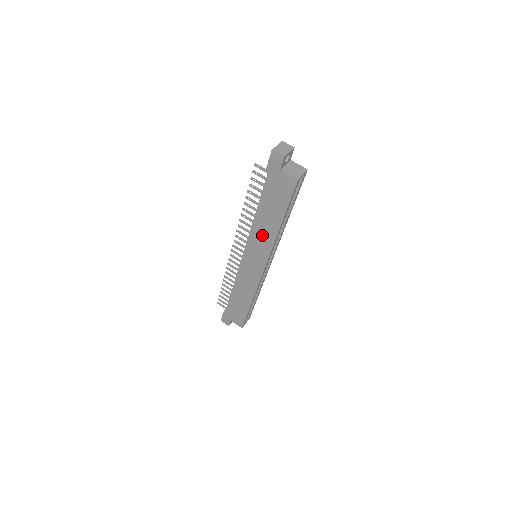
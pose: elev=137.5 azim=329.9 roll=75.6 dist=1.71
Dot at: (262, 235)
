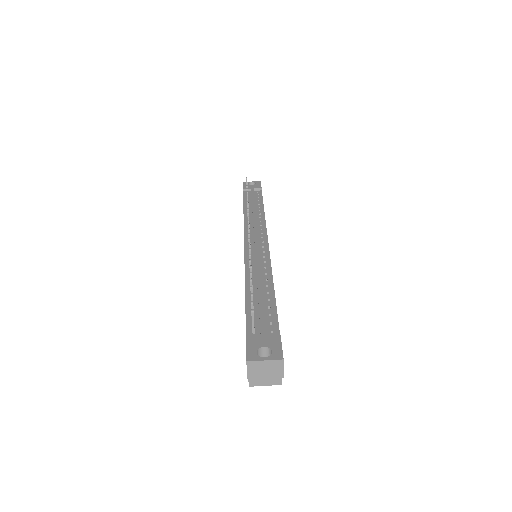
Dot at: occluded
